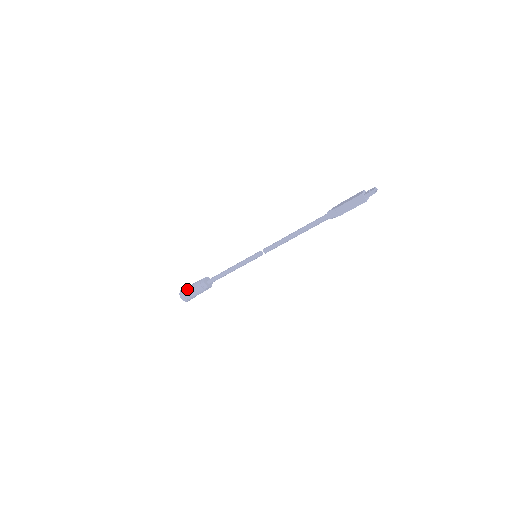
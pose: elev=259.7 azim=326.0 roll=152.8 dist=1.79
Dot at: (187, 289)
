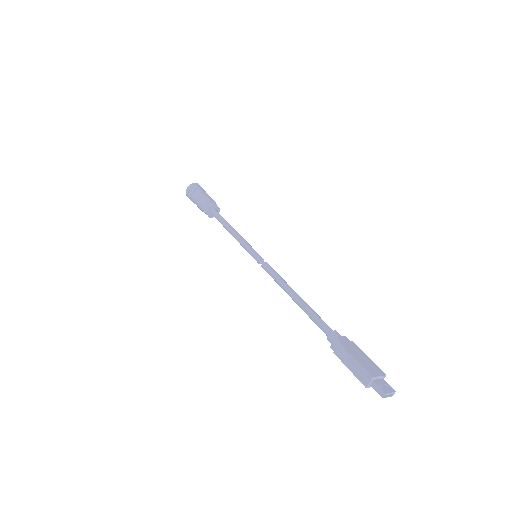
Dot at: (198, 190)
